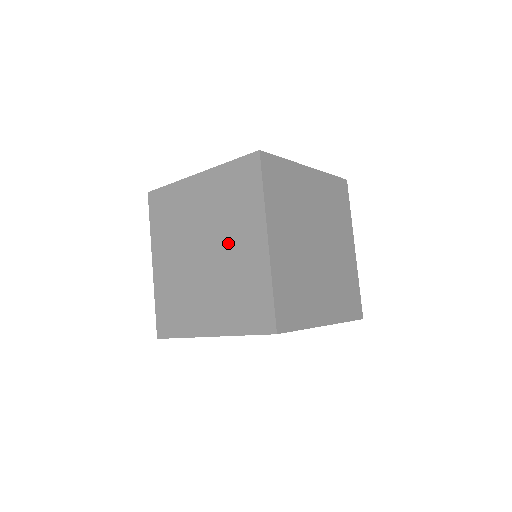
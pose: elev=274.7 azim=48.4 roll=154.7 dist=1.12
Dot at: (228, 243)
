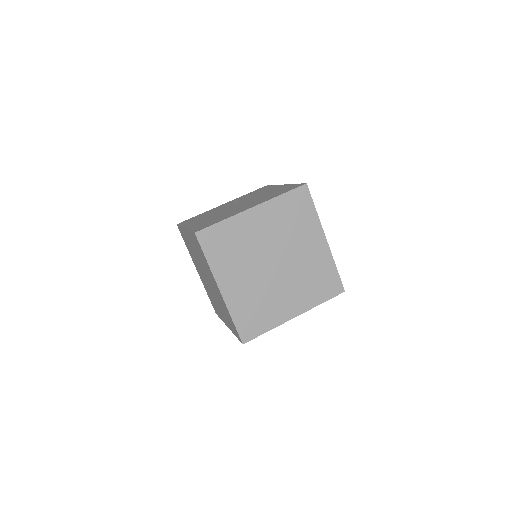
Dot at: (210, 281)
